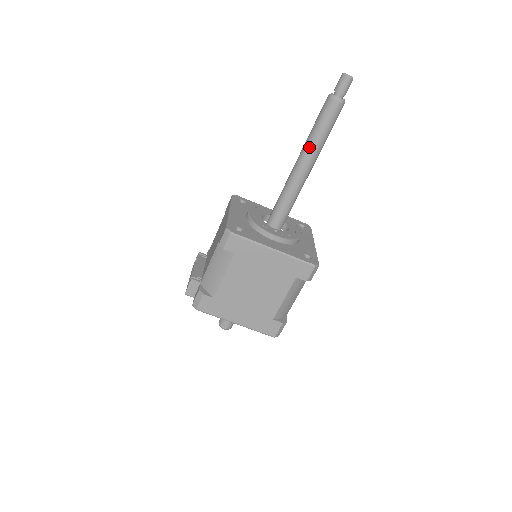
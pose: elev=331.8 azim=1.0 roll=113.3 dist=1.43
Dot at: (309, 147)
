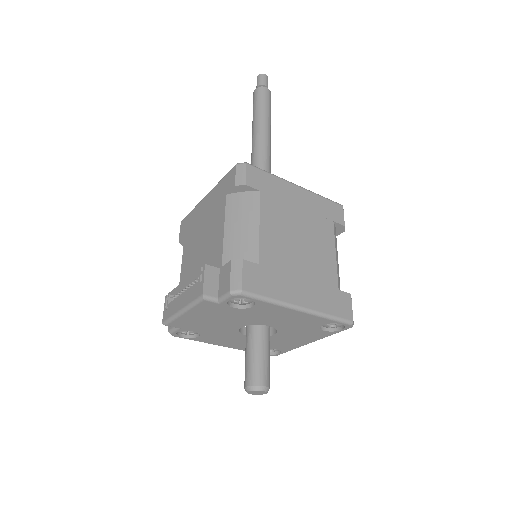
Dot at: (261, 124)
